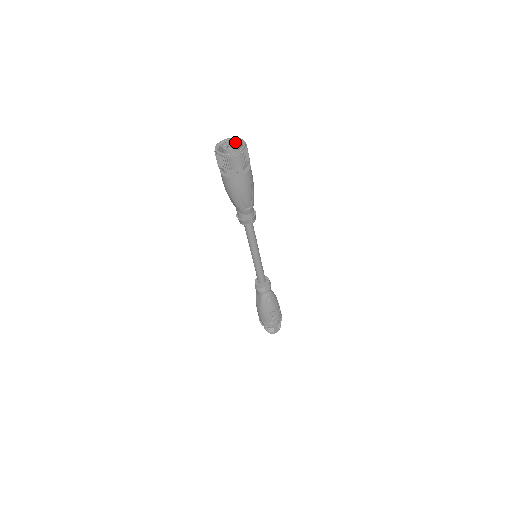
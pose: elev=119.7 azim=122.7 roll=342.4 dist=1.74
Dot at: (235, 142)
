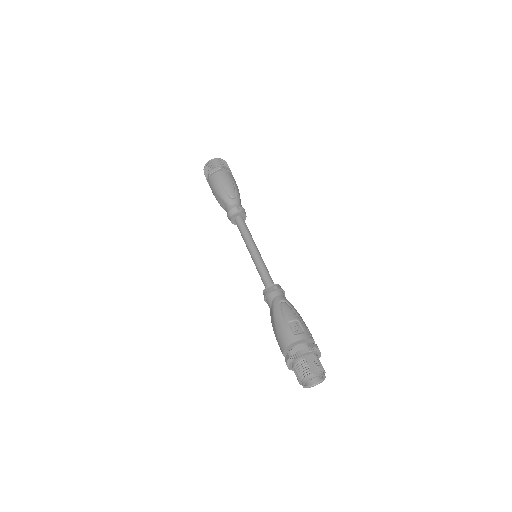
Dot at: occluded
